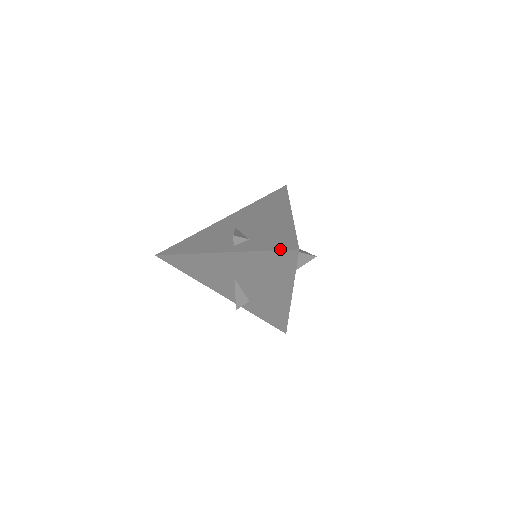
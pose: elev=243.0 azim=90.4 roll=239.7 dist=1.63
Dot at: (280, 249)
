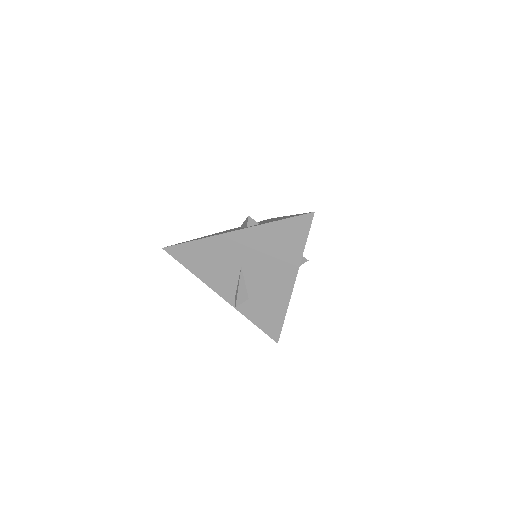
Dot at: occluded
